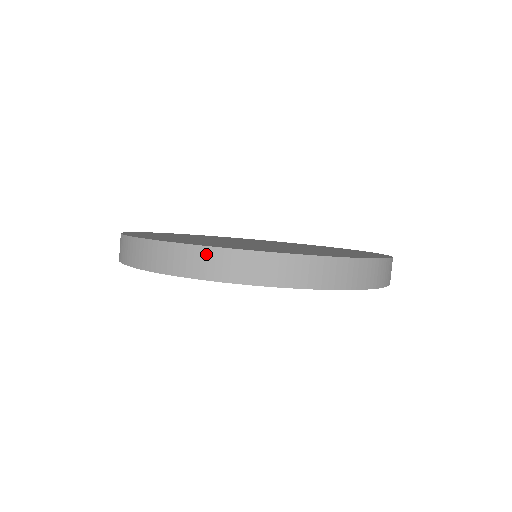
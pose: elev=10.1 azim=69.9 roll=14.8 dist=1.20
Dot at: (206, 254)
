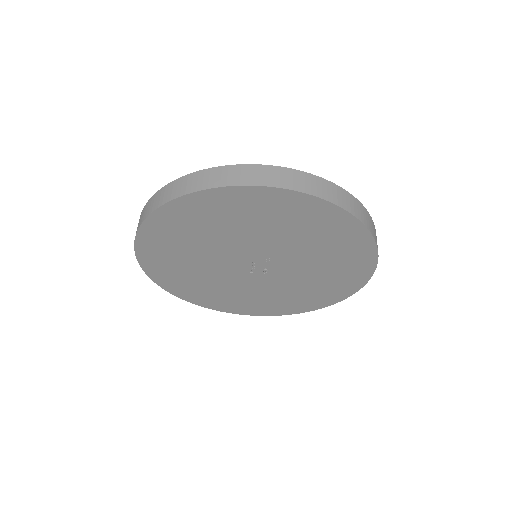
Dot at: (181, 181)
